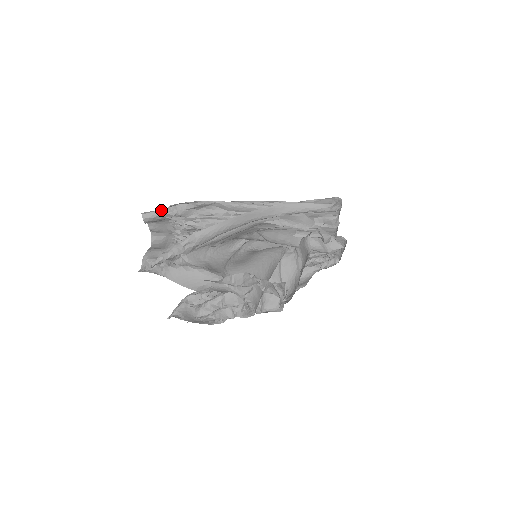
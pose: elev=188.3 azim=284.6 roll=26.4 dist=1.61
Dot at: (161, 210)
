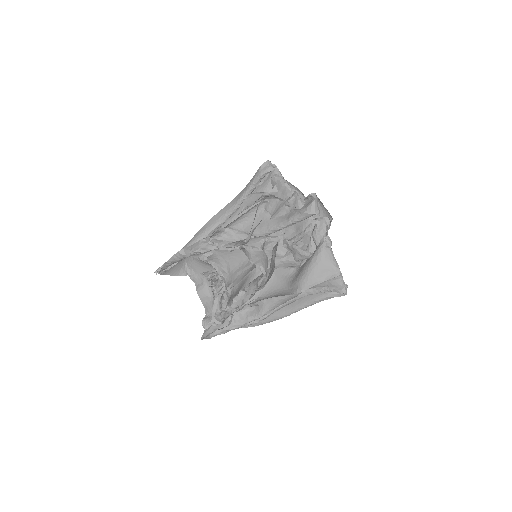
Dot at: occluded
